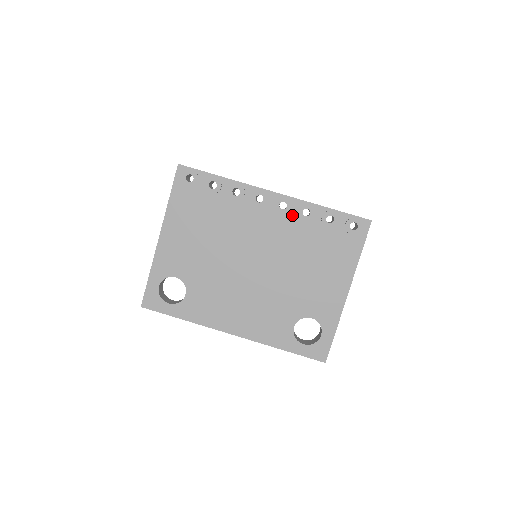
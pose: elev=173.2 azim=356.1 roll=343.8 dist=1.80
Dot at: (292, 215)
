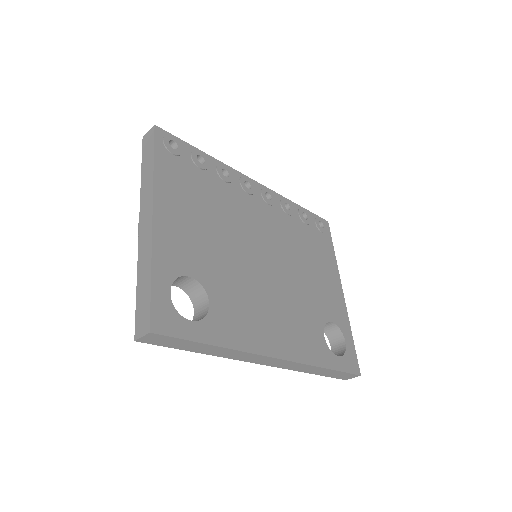
Dot at: (278, 208)
